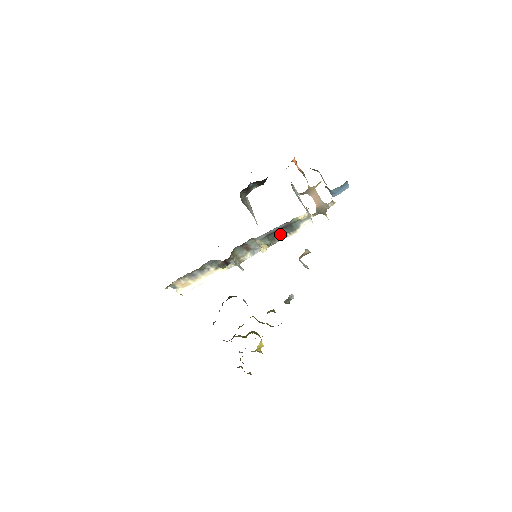
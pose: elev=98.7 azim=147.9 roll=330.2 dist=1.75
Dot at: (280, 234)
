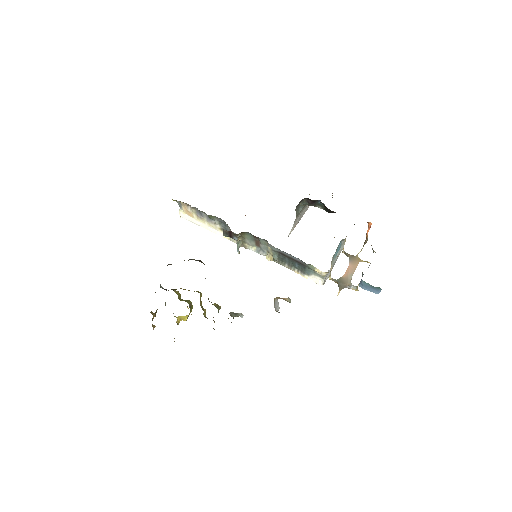
Dot at: (291, 263)
